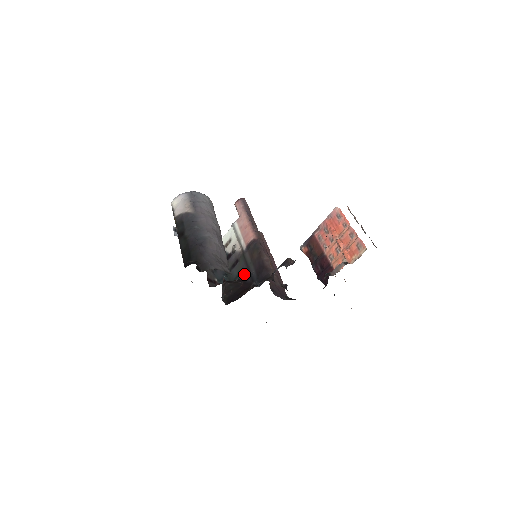
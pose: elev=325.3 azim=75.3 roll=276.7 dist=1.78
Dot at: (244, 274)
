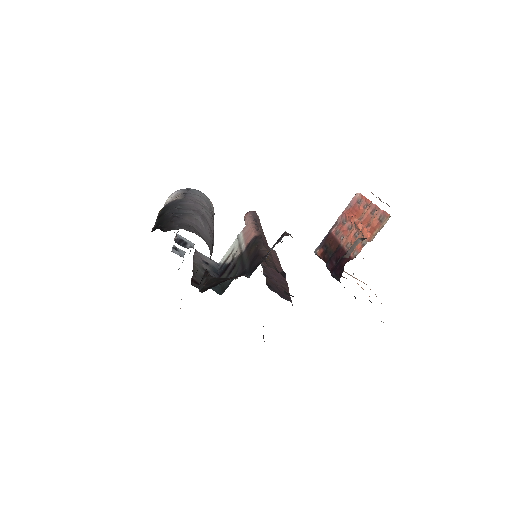
Dot at: (238, 274)
